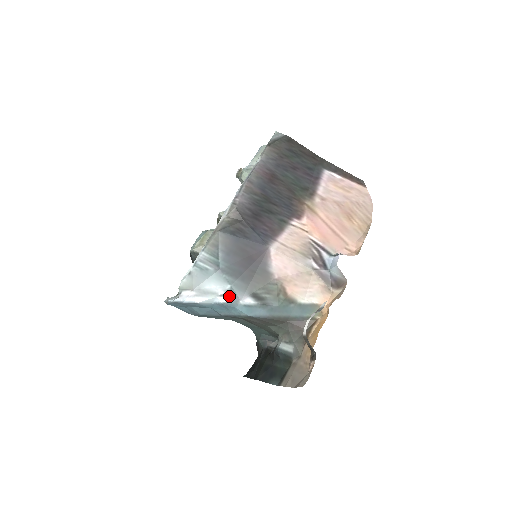
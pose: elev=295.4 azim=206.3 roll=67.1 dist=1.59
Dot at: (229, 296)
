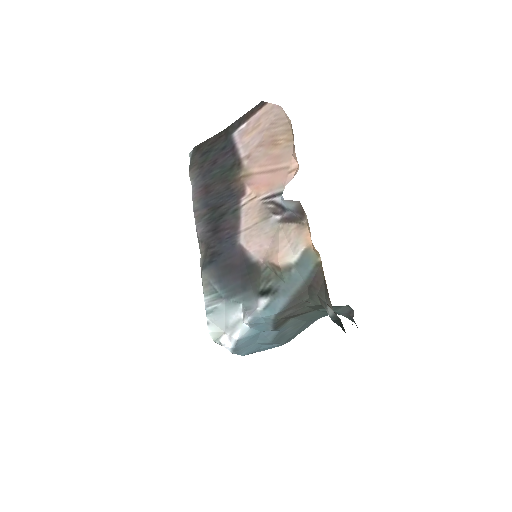
Dot at: (246, 313)
